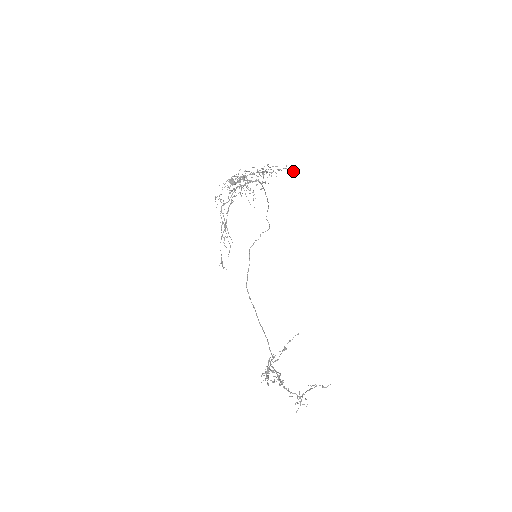
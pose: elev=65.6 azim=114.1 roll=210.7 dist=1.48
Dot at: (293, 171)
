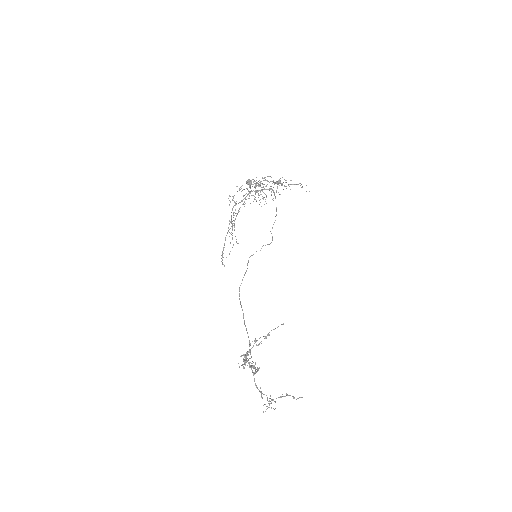
Dot at: occluded
